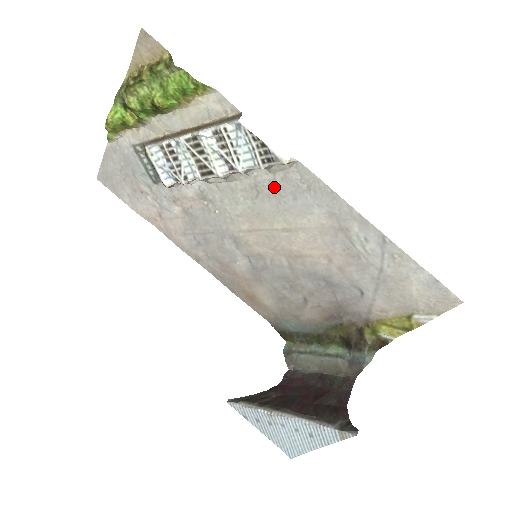
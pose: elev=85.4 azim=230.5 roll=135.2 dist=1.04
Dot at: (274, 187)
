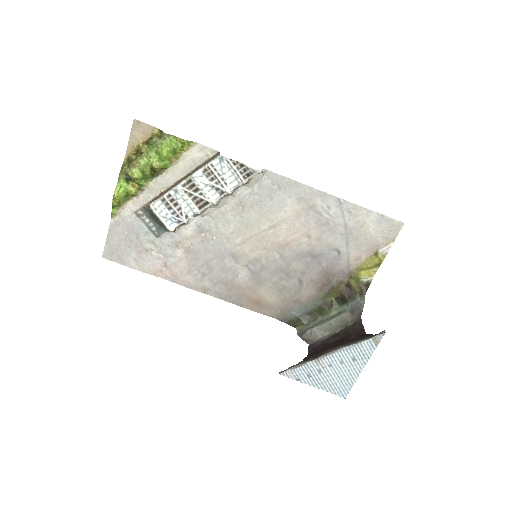
Dot at: (254, 197)
